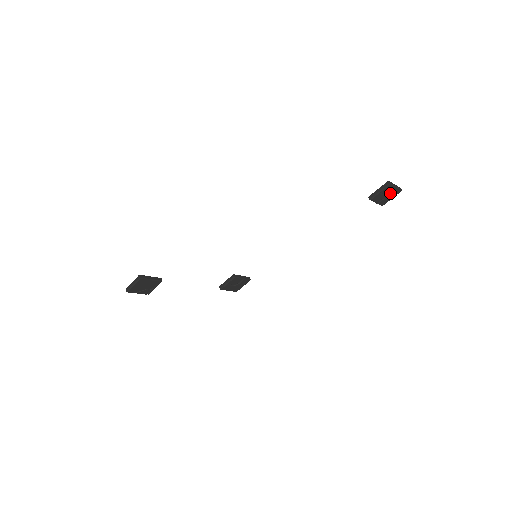
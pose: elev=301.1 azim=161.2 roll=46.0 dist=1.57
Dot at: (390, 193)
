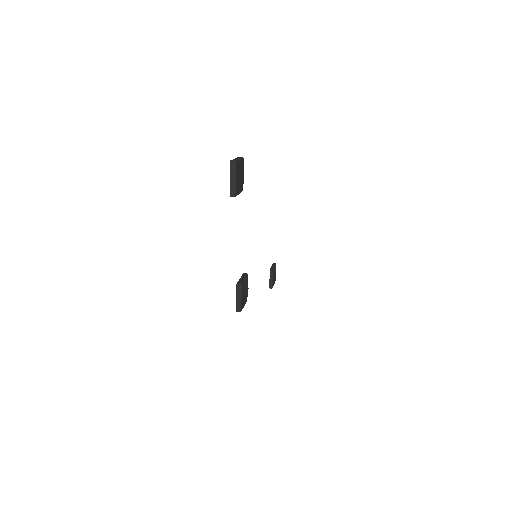
Dot at: (275, 276)
